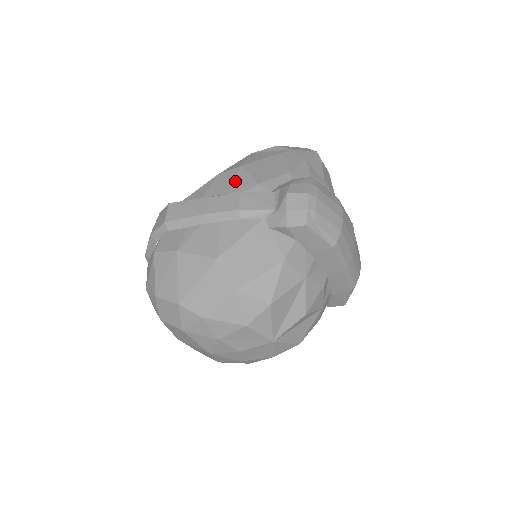
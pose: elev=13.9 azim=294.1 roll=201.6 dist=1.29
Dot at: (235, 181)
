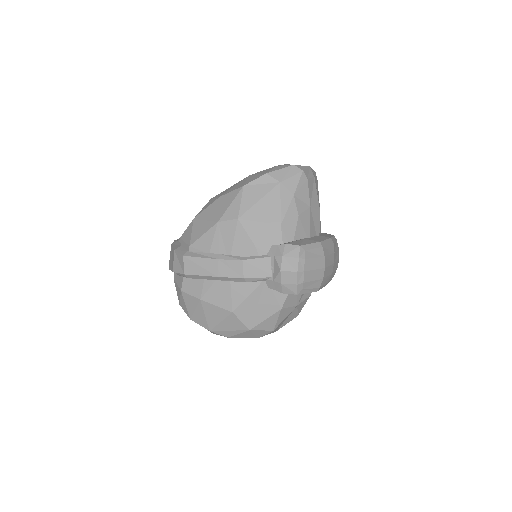
Dot at: (235, 239)
